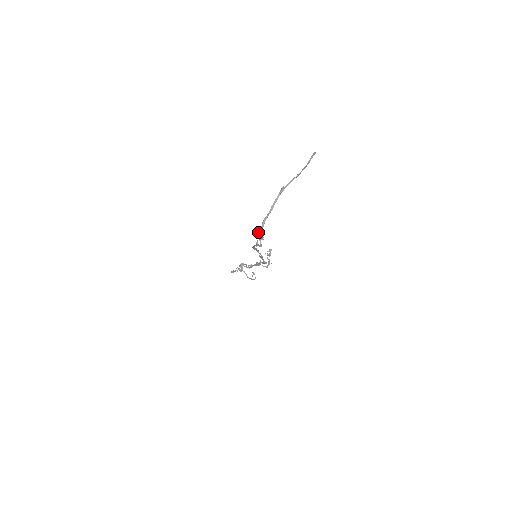
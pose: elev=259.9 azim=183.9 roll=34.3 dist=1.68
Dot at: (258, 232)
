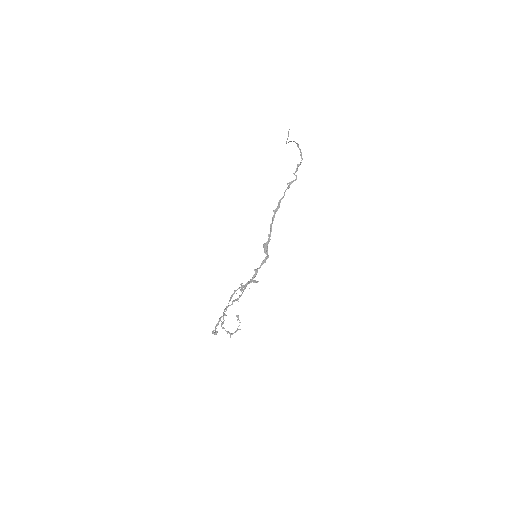
Dot at: occluded
